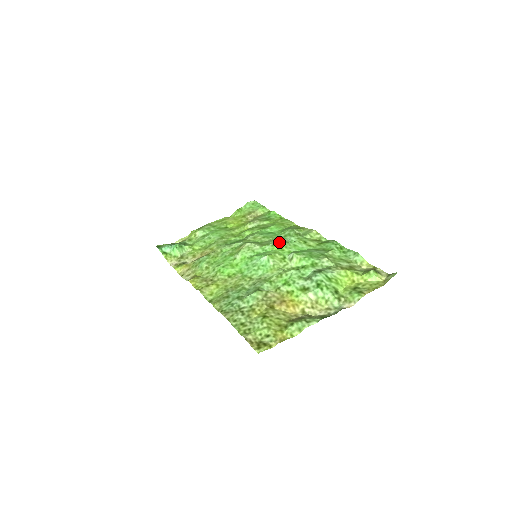
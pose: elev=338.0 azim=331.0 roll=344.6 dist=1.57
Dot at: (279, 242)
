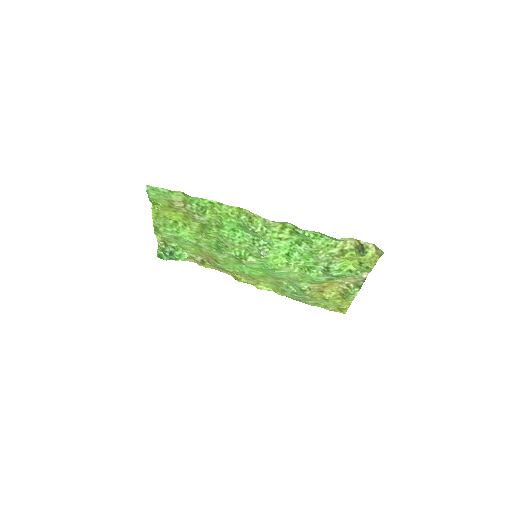
Dot at: (266, 255)
